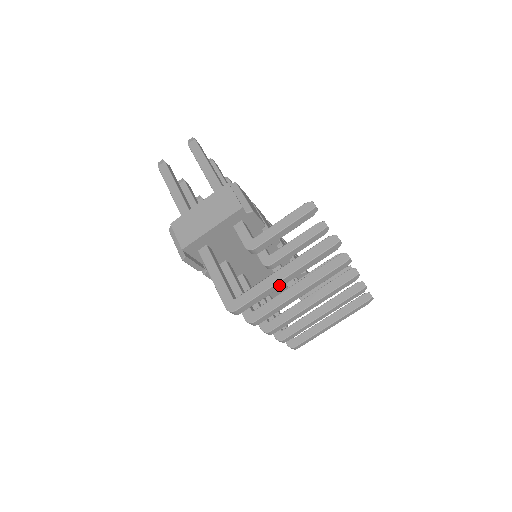
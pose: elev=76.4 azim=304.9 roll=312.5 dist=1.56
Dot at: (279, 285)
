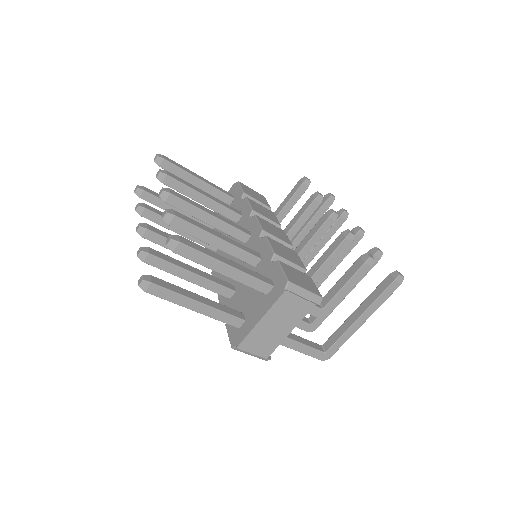
Dot at: occluded
